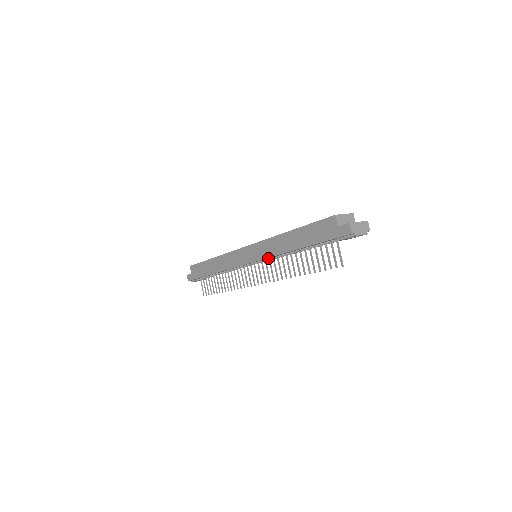
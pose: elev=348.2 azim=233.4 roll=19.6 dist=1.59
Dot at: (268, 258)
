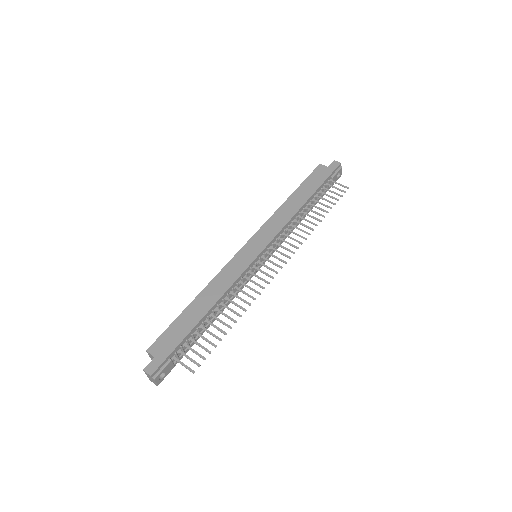
Dot at: (278, 237)
